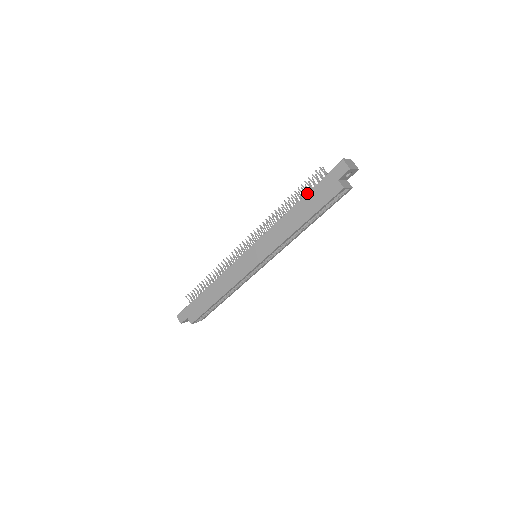
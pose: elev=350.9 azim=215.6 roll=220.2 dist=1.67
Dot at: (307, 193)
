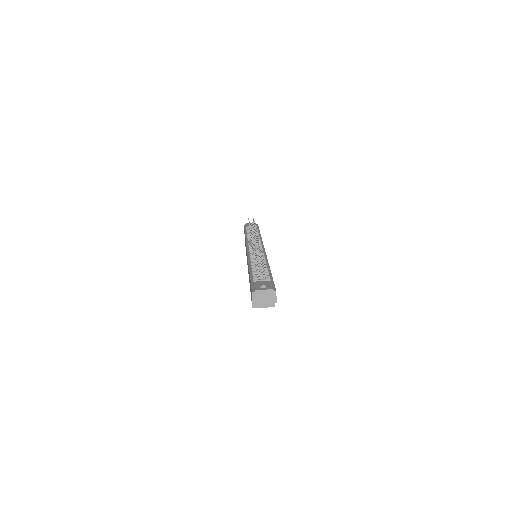
Dot at: (250, 274)
